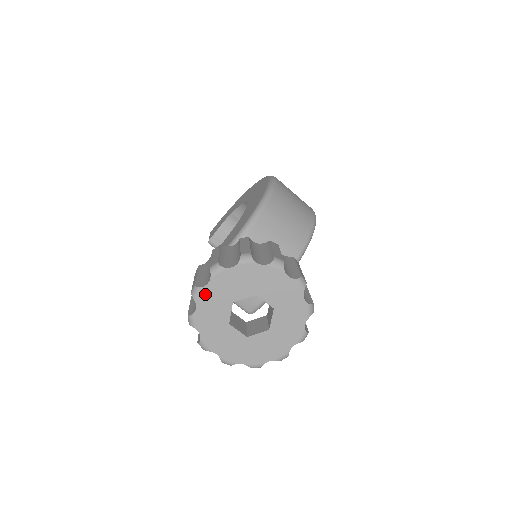
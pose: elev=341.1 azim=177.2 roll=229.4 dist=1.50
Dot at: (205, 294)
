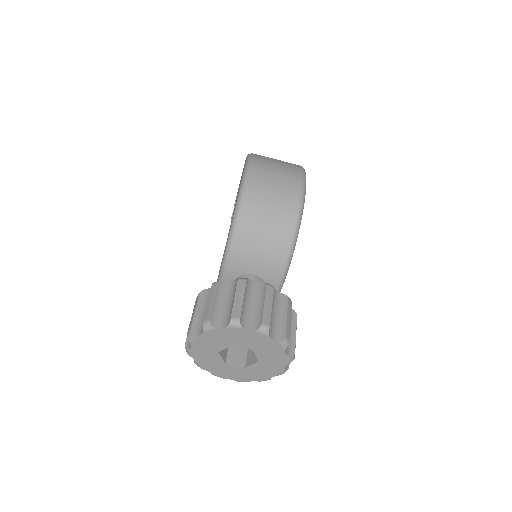
Dot at: (194, 352)
